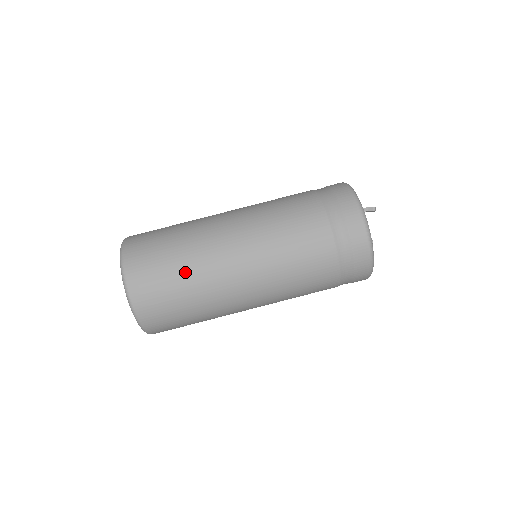
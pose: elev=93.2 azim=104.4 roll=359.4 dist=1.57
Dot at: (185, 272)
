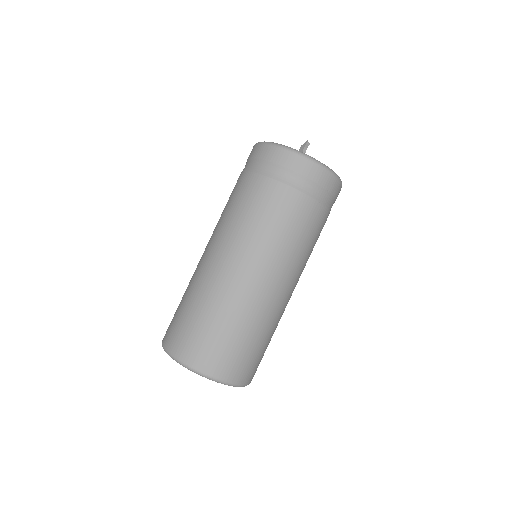
Dot at: (254, 332)
